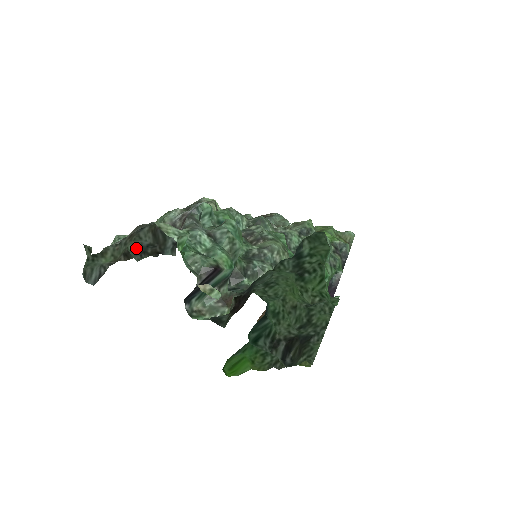
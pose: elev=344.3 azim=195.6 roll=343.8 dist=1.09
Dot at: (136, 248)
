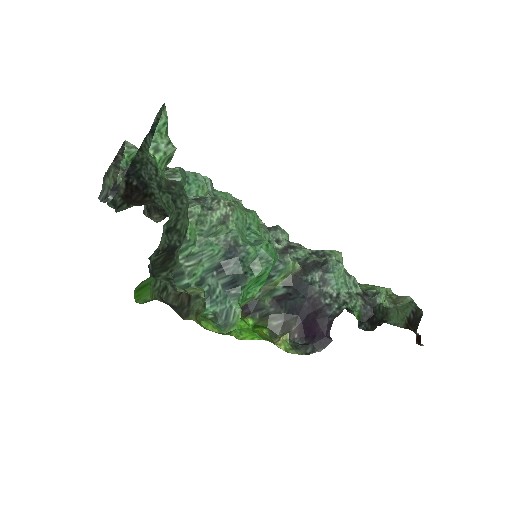
Dot at: occluded
